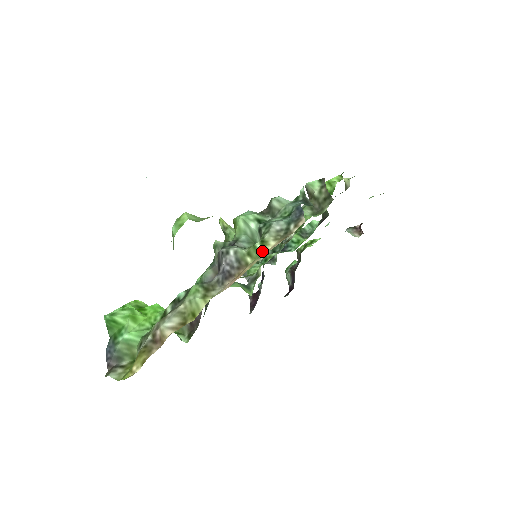
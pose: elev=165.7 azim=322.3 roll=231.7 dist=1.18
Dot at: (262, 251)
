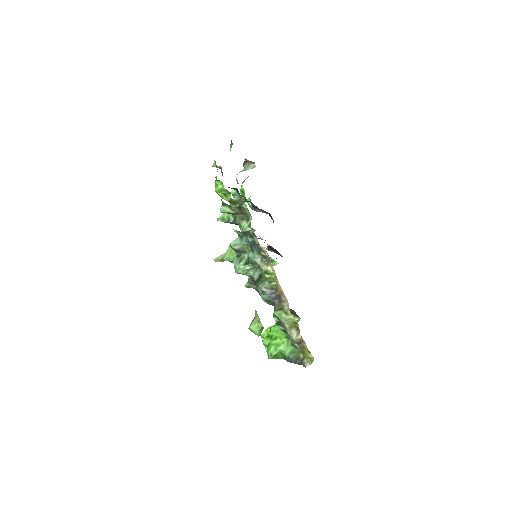
Dot at: (272, 276)
